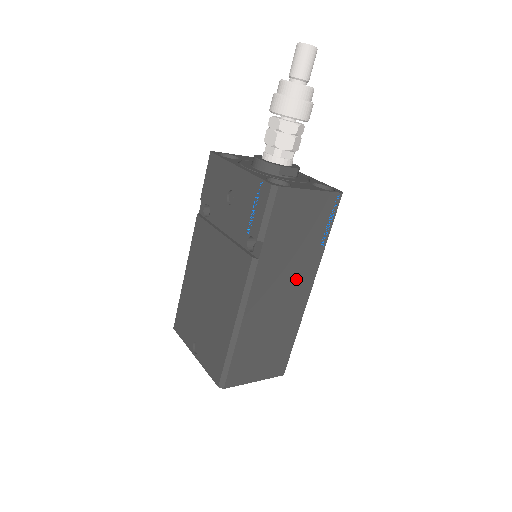
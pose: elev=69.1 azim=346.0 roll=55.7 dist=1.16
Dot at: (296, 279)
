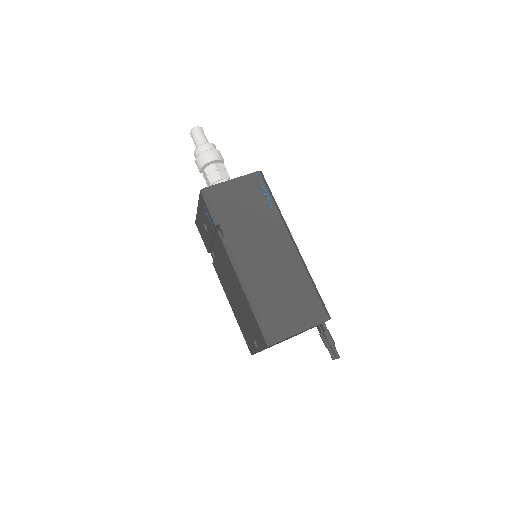
Dot at: (270, 238)
